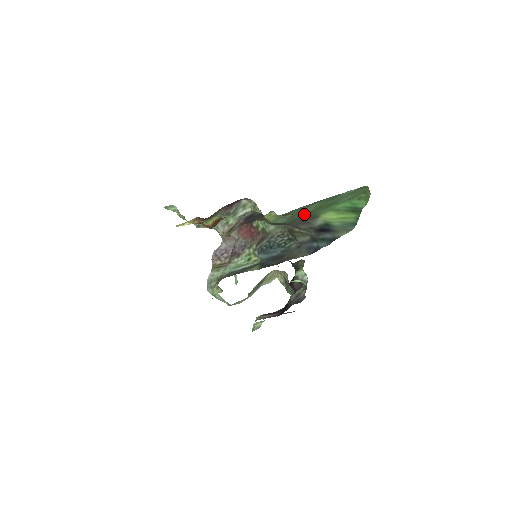
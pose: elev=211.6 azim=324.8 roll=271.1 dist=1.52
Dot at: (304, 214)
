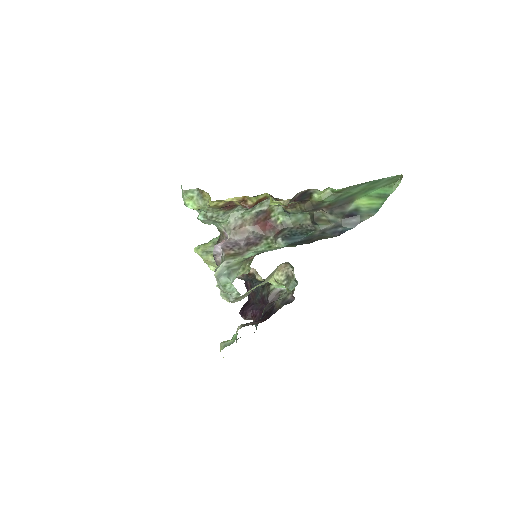
Dot at: (348, 195)
